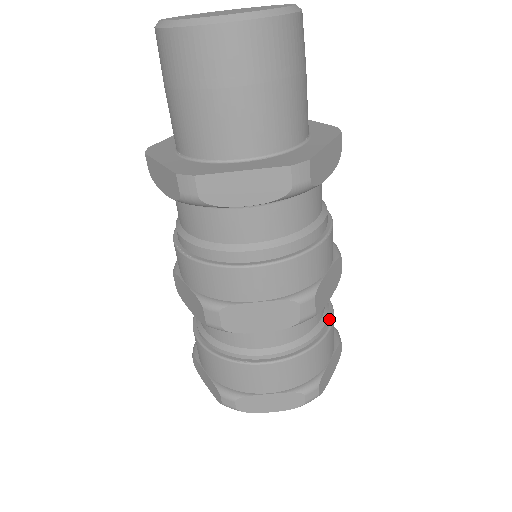
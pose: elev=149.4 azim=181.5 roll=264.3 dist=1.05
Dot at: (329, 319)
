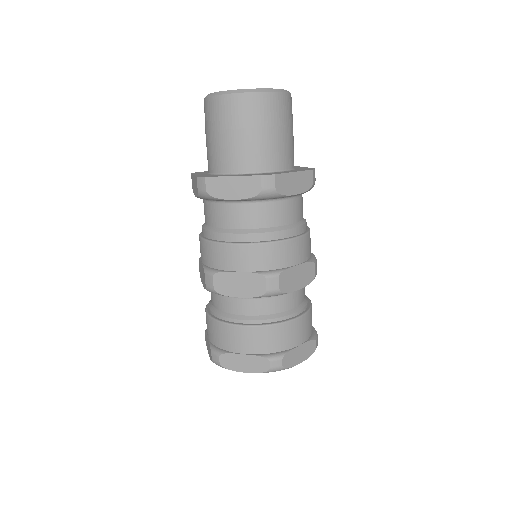
Dot at: occluded
